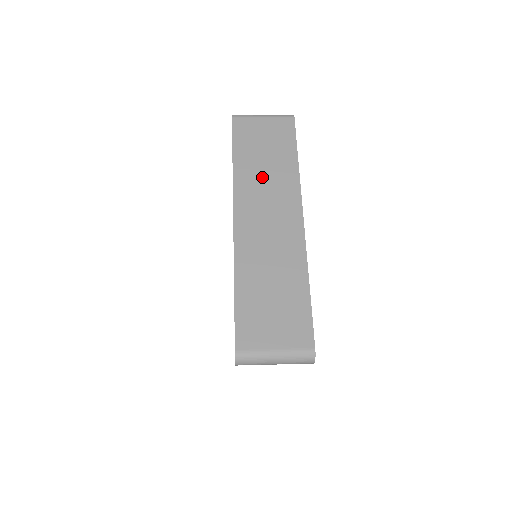
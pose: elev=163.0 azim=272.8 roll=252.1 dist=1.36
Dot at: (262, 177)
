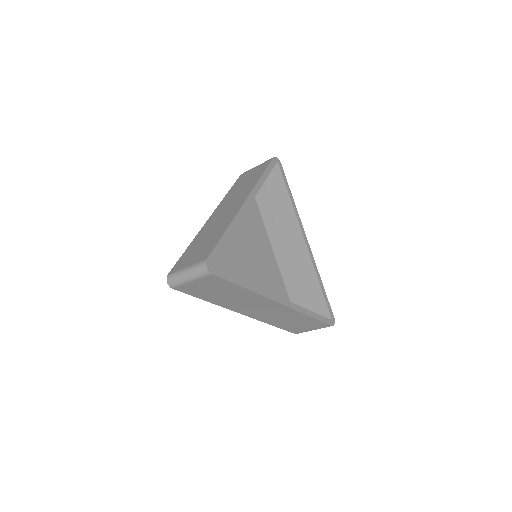
Dot at: (237, 192)
